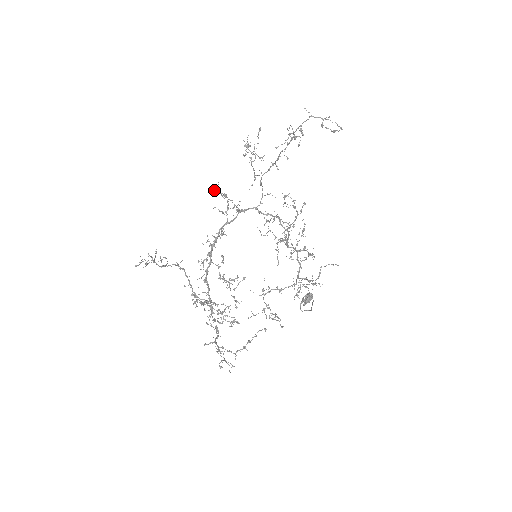
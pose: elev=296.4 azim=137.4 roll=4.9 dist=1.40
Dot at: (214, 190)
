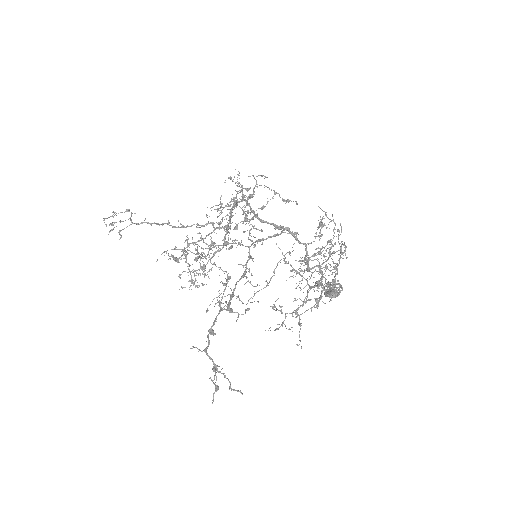
Dot at: (231, 178)
